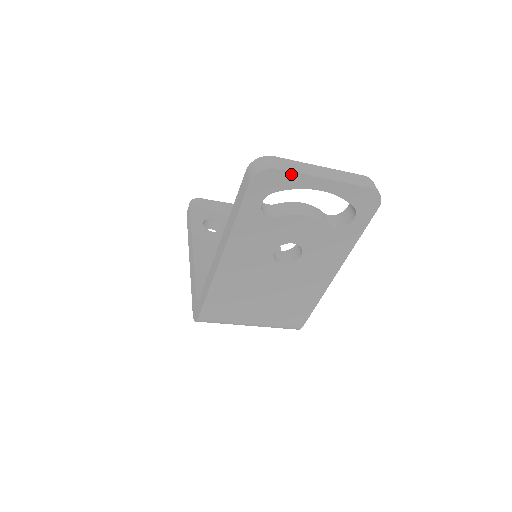
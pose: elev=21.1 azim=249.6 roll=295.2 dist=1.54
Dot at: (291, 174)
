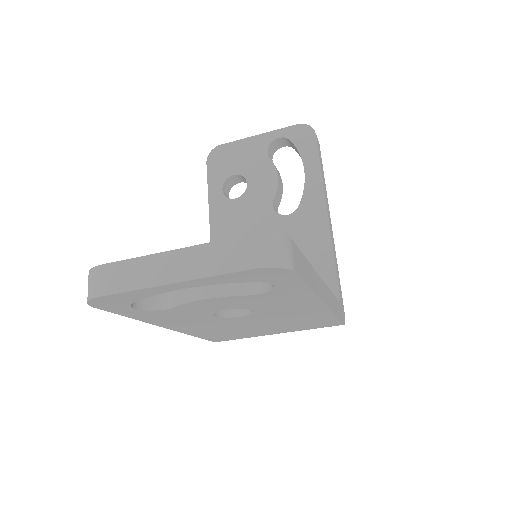
Dot at: (123, 293)
